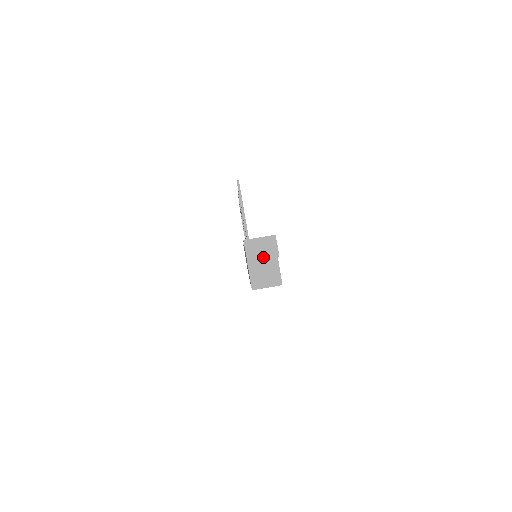
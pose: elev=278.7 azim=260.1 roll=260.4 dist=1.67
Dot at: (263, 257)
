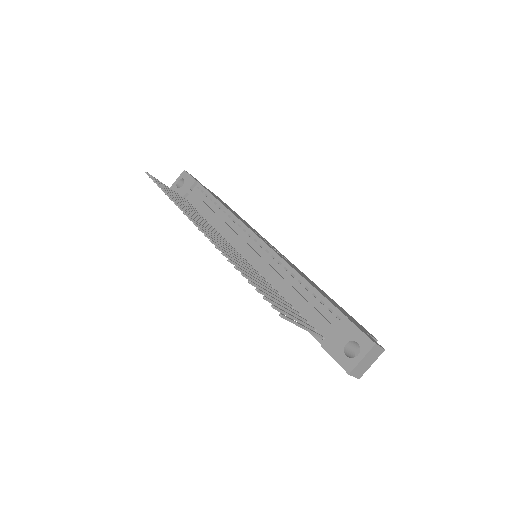
Dot at: (371, 364)
